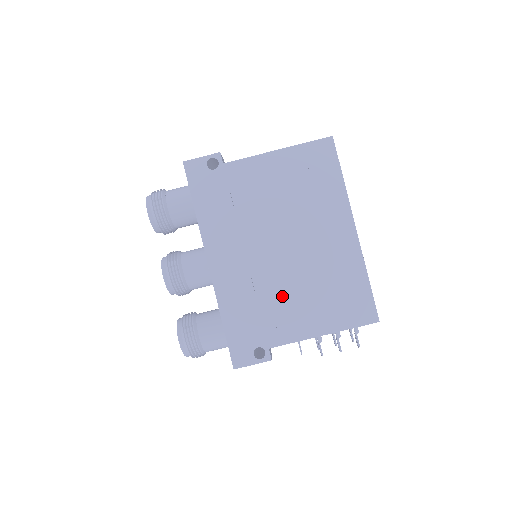
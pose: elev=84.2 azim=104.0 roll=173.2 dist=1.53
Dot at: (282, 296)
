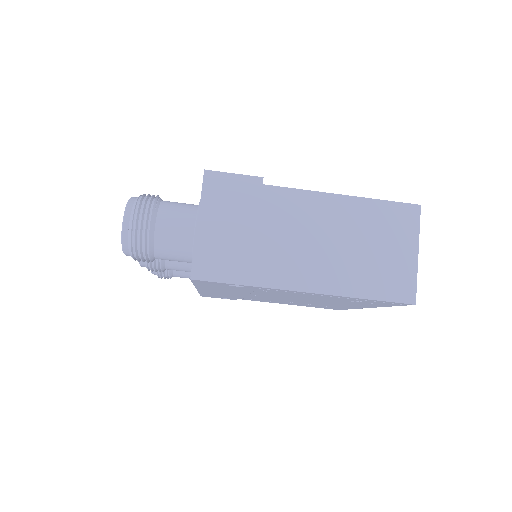
Dot at: occluded
